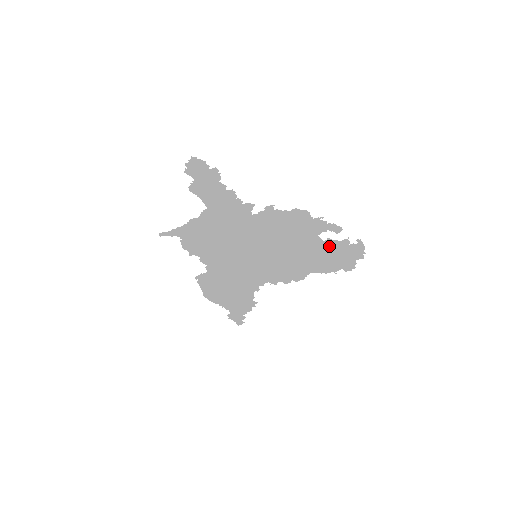
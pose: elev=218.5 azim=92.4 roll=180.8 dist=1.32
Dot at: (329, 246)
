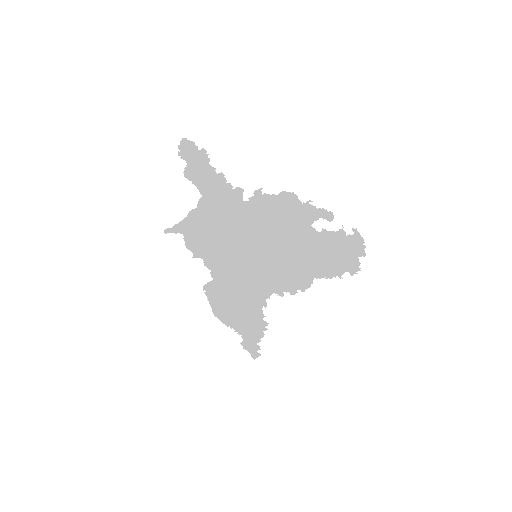
Dot at: (326, 239)
